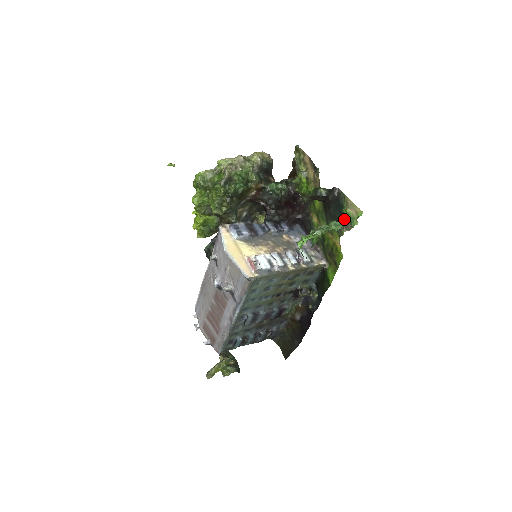
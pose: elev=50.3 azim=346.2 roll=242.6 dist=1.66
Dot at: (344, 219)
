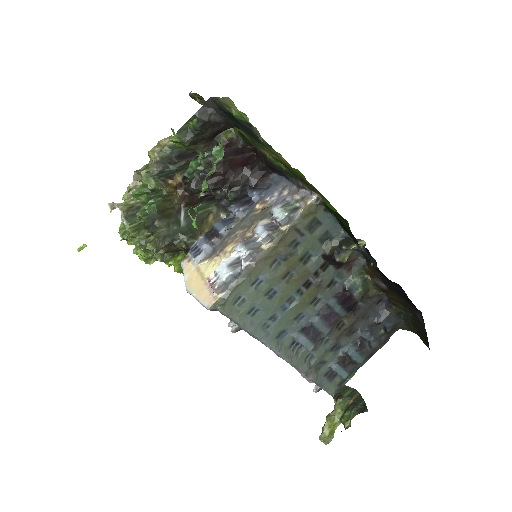
Dot at: (248, 126)
